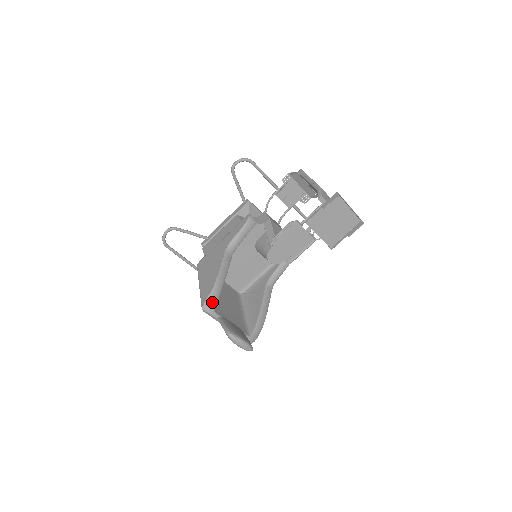
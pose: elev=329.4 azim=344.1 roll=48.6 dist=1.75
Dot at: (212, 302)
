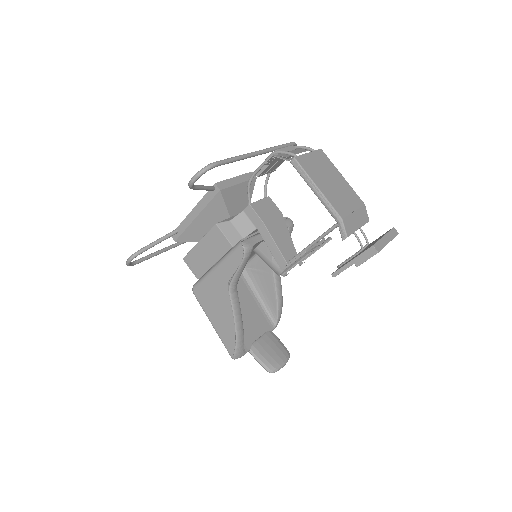
Dot at: (241, 351)
